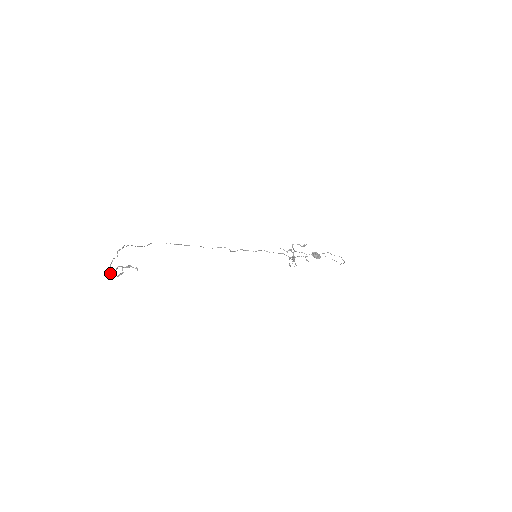
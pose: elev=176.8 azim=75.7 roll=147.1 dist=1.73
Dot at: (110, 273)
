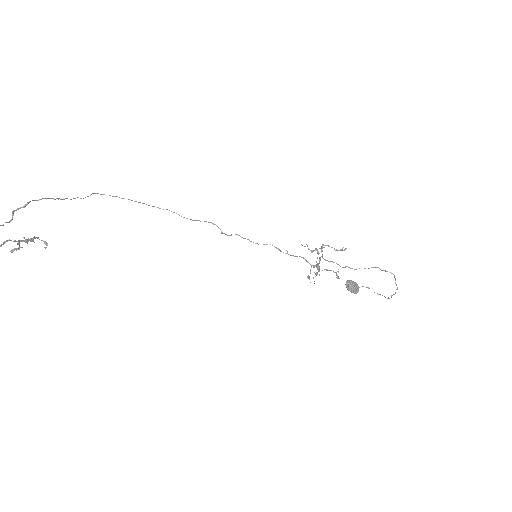
Dot at: out of frame
